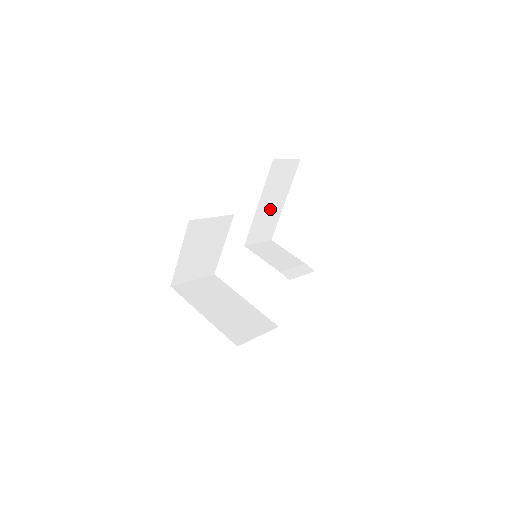
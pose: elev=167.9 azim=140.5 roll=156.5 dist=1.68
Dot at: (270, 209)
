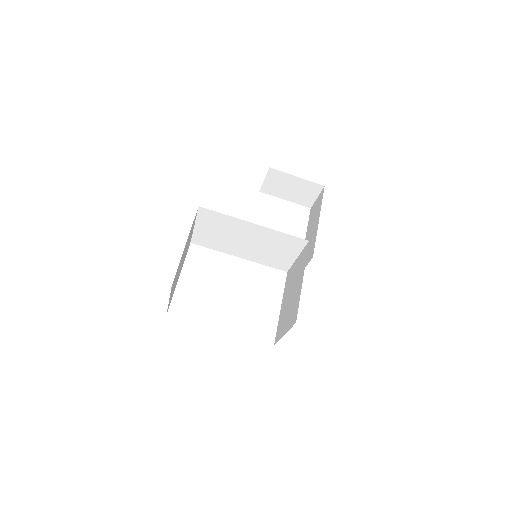
Dot at: occluded
